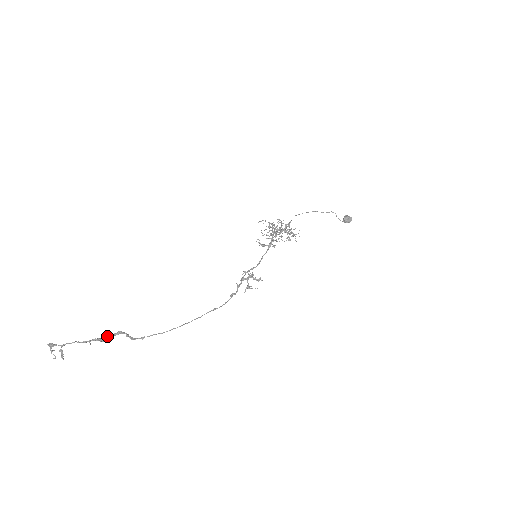
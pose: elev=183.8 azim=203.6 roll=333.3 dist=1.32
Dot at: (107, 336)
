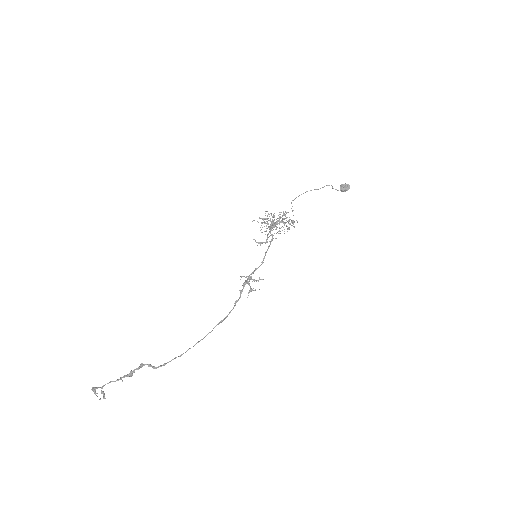
Dot at: (133, 371)
